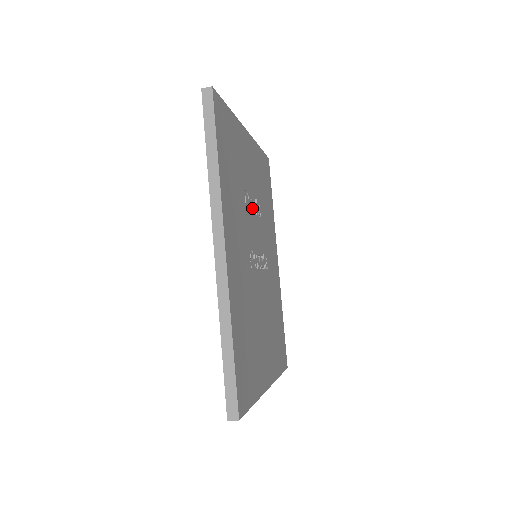
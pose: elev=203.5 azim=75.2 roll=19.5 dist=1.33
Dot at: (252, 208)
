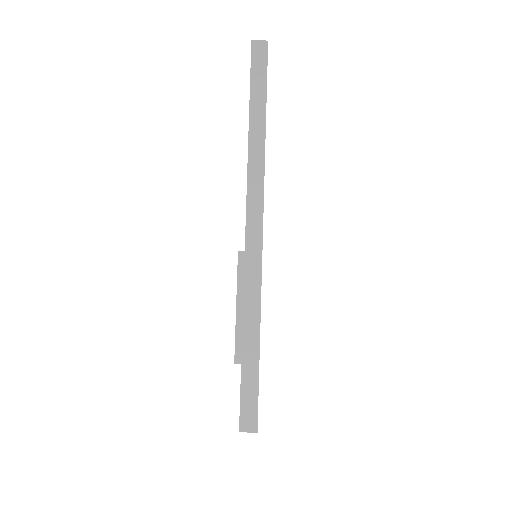
Dot at: occluded
